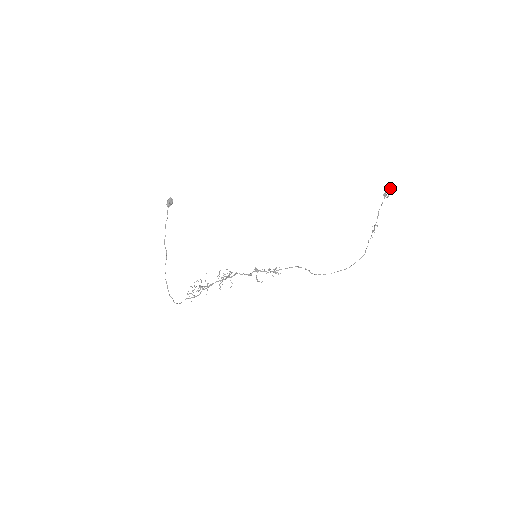
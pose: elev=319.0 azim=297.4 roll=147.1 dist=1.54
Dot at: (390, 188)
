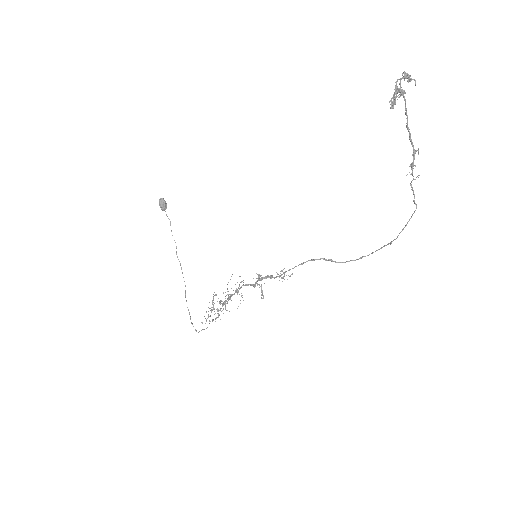
Dot at: (405, 74)
